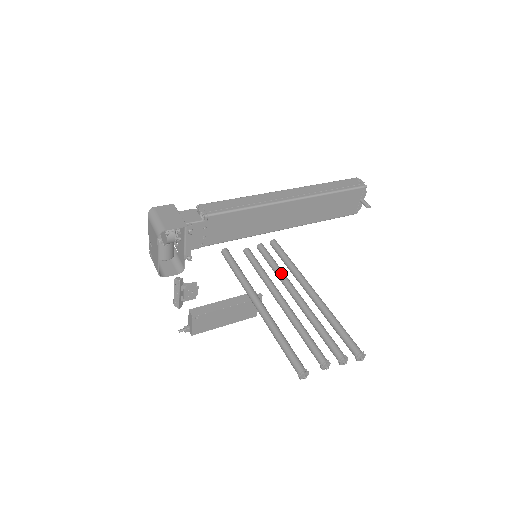
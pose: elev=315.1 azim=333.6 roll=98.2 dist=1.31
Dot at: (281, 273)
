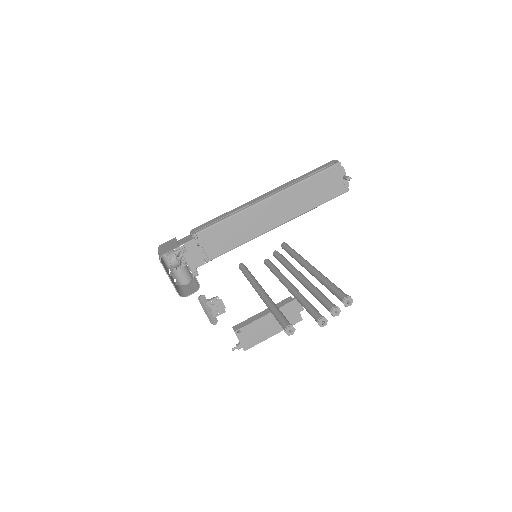
Dot at: (288, 265)
